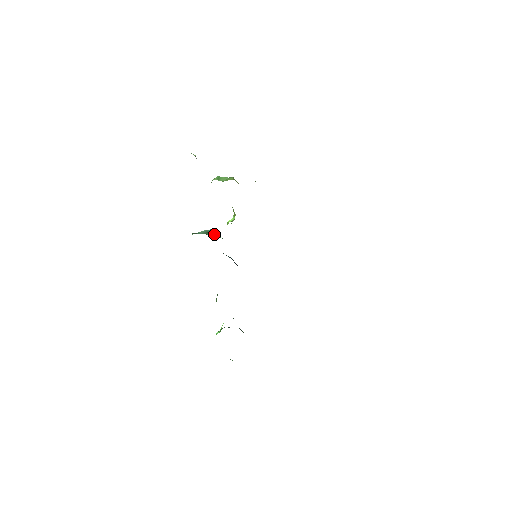
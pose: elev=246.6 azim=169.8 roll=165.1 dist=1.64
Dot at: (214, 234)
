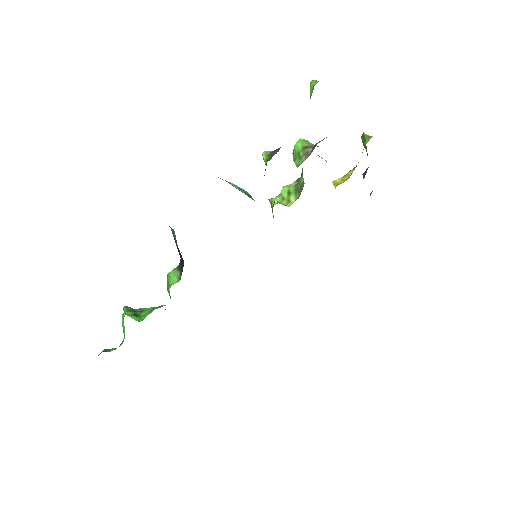
Dot at: occluded
